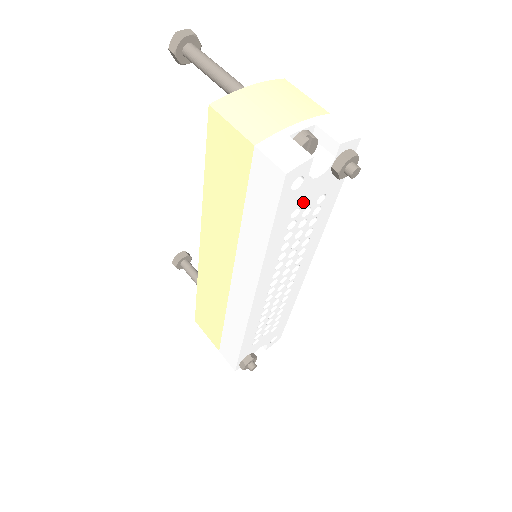
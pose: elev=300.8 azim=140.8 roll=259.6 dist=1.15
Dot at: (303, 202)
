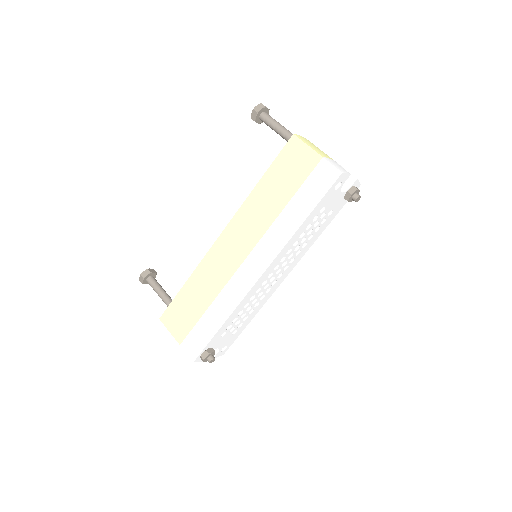
Dot at: (328, 205)
